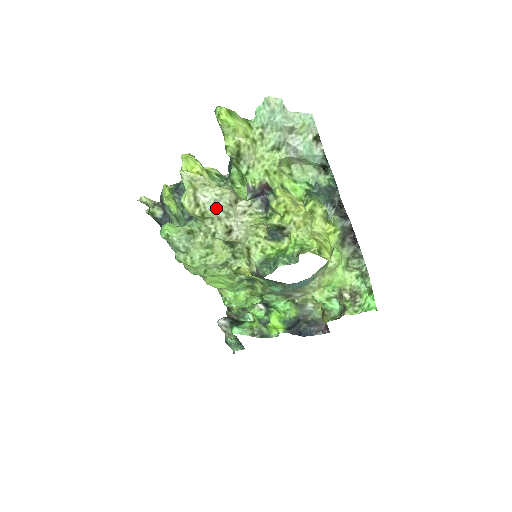
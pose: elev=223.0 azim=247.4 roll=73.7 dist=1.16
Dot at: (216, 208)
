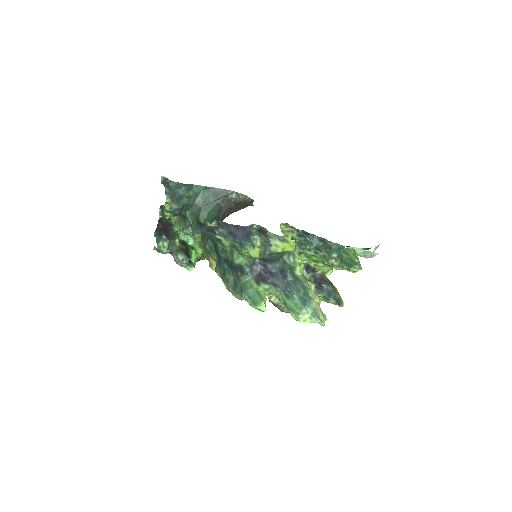
Dot at: occluded
